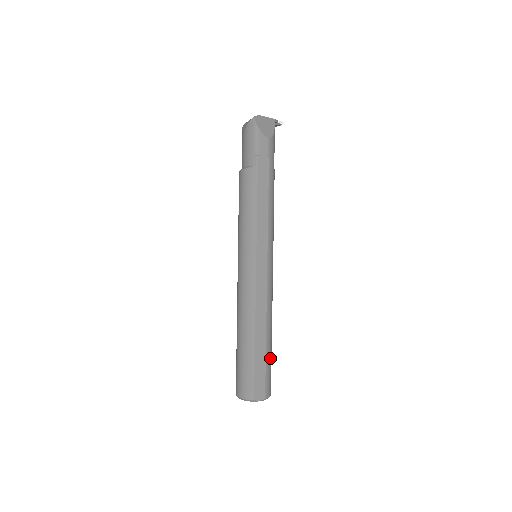
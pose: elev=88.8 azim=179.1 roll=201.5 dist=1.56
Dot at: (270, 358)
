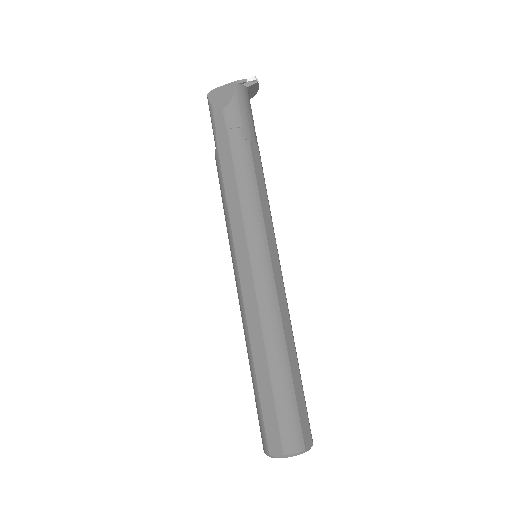
Dot at: (285, 394)
